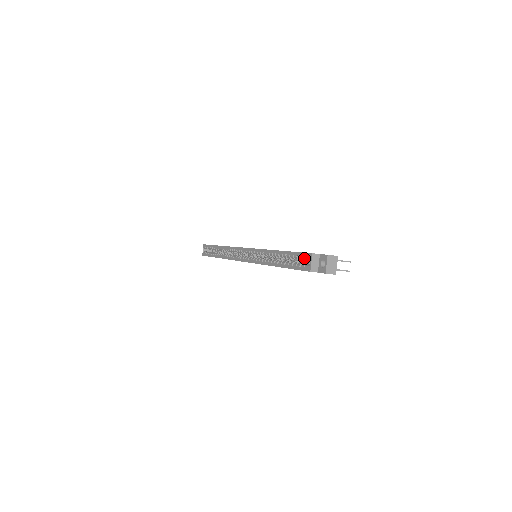
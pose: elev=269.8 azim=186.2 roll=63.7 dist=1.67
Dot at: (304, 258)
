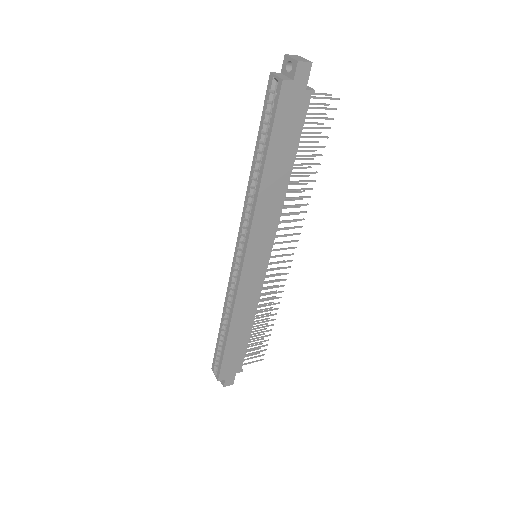
Dot at: (270, 95)
